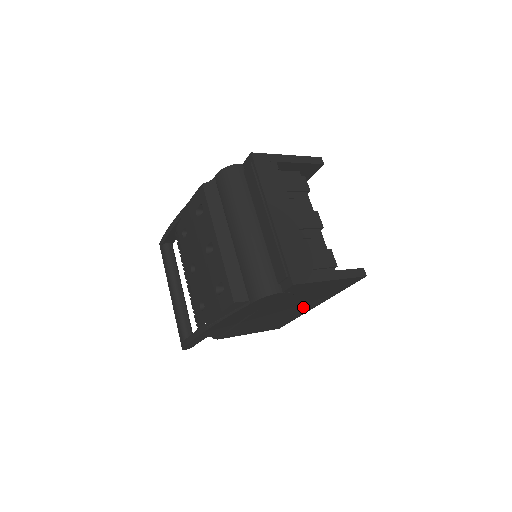
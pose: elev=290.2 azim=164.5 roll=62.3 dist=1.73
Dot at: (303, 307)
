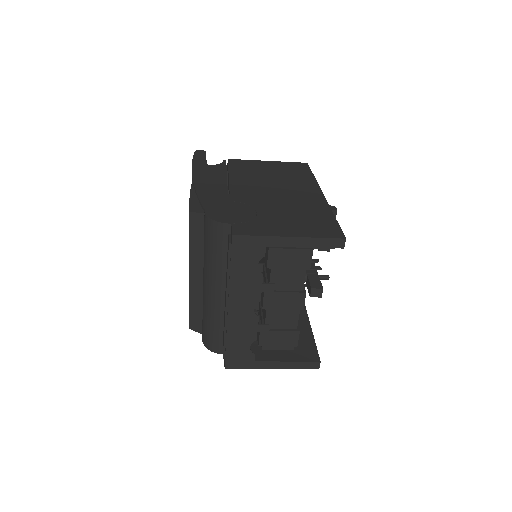
Dot at: occluded
